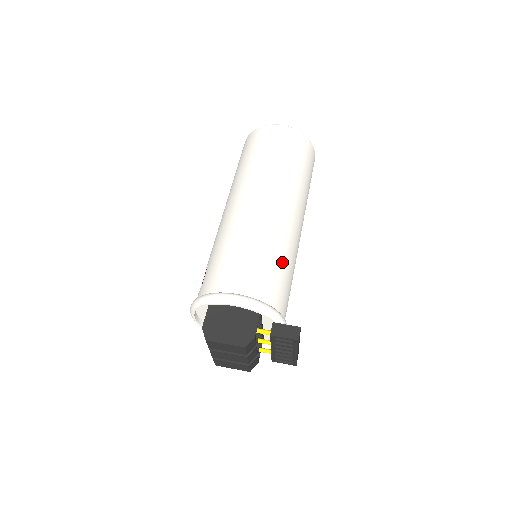
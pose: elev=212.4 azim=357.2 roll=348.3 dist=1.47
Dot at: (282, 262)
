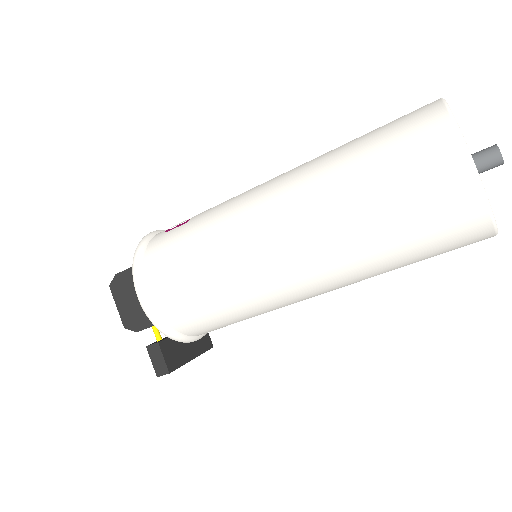
Dot at: (231, 312)
